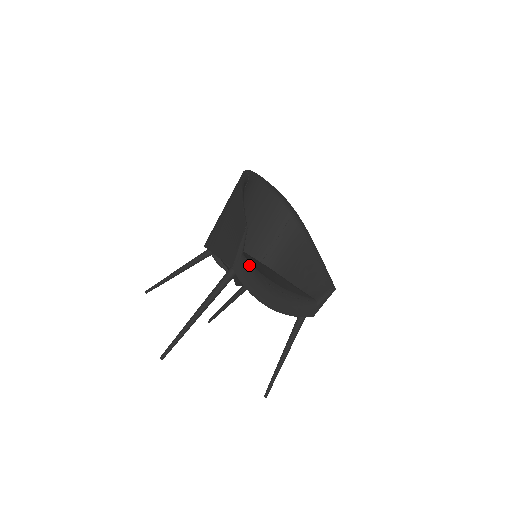
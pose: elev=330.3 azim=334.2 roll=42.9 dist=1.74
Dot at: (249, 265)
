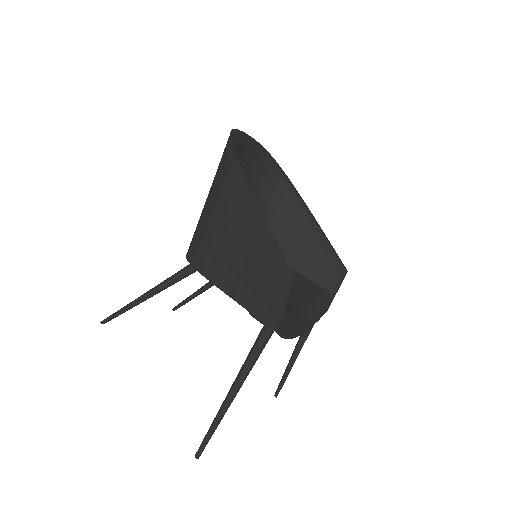
Dot at: (288, 312)
